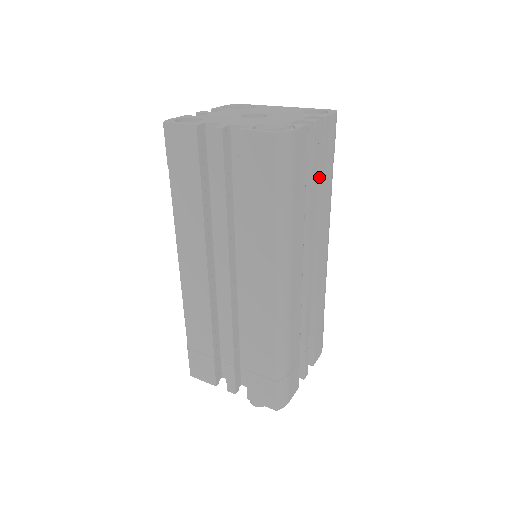
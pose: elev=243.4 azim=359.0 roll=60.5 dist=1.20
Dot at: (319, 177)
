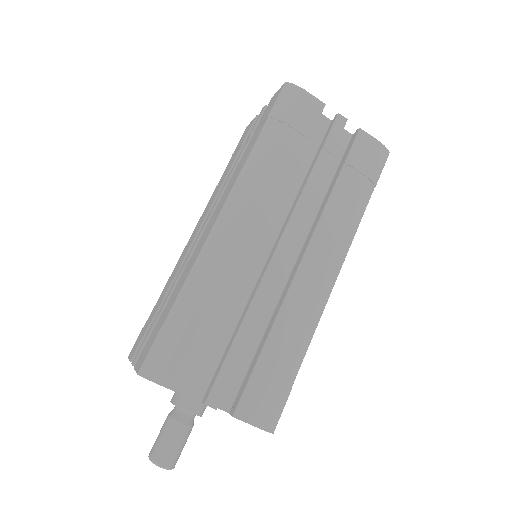
Dot at: (336, 178)
